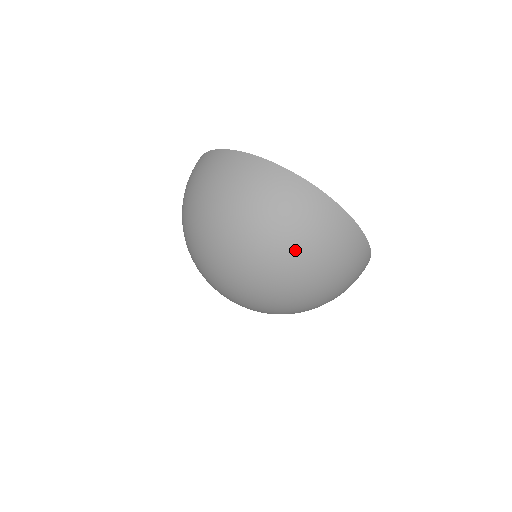
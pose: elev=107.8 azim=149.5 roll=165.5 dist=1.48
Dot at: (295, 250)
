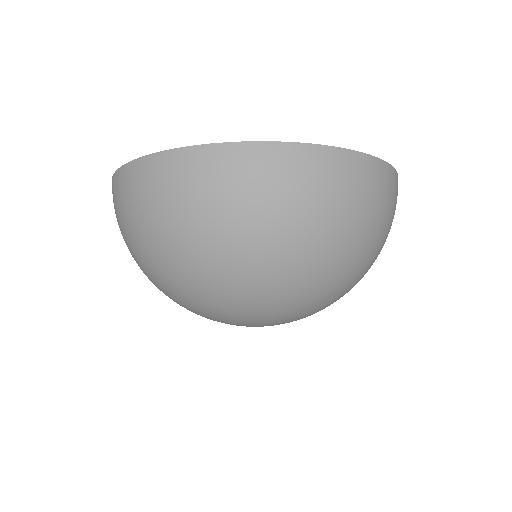
Dot at: (282, 242)
